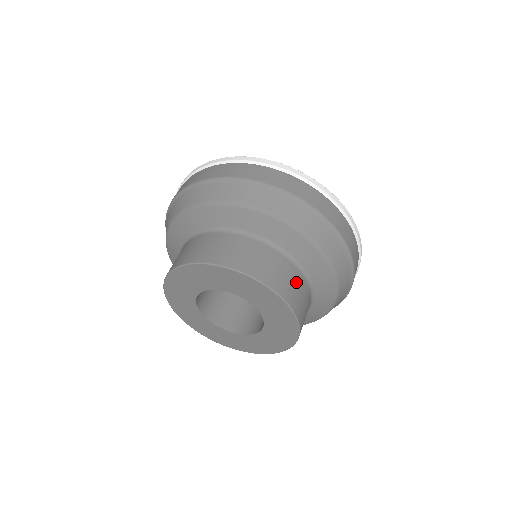
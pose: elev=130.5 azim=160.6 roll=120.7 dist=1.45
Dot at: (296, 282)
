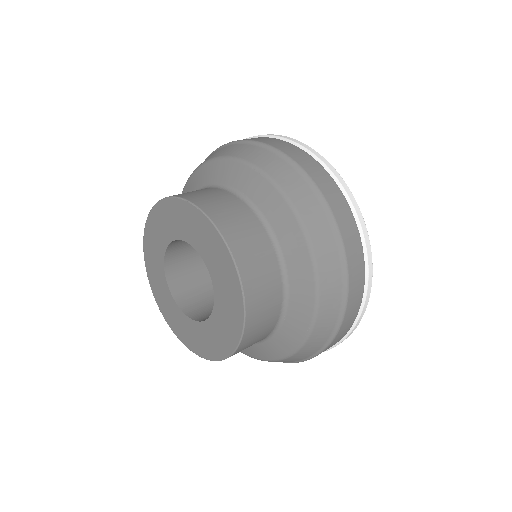
Dot at: (268, 278)
